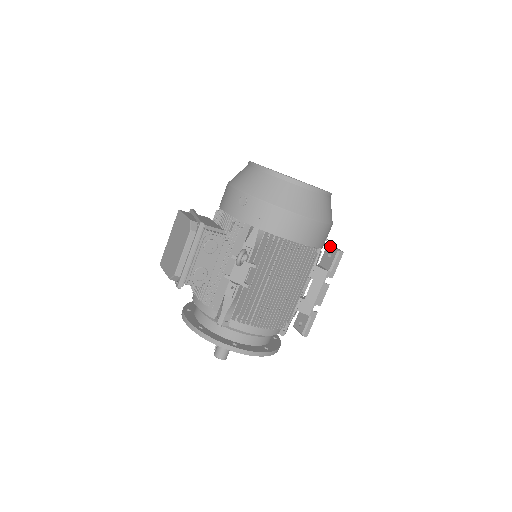
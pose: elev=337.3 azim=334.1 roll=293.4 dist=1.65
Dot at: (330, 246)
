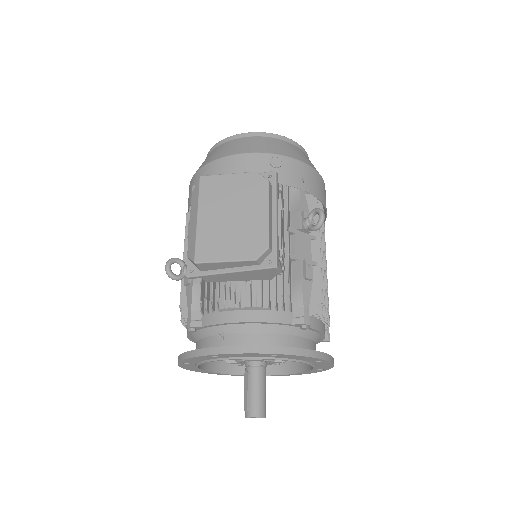
Dot at: occluded
